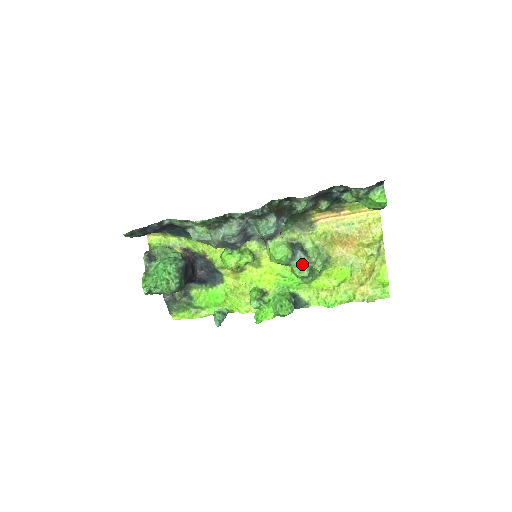
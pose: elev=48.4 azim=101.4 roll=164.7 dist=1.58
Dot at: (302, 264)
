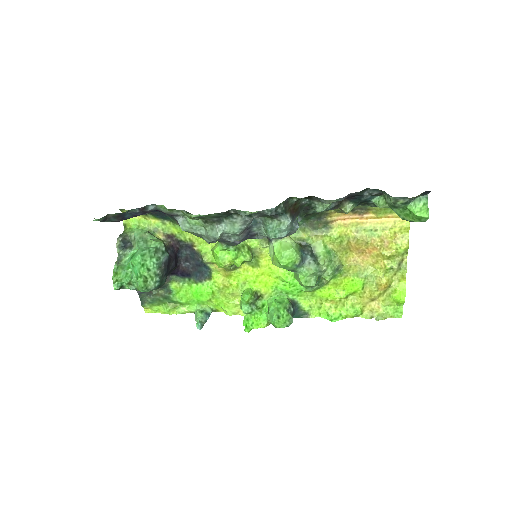
Dot at: (310, 272)
